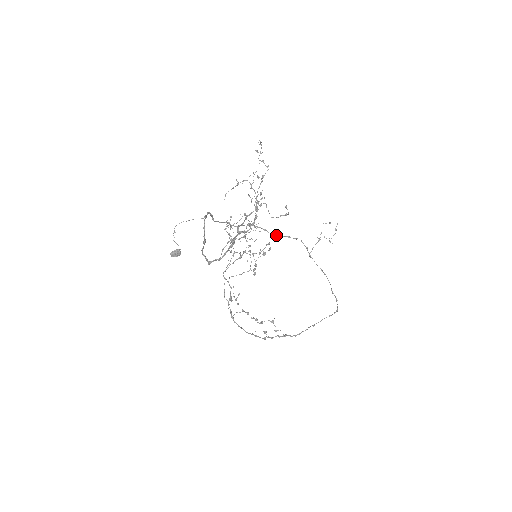
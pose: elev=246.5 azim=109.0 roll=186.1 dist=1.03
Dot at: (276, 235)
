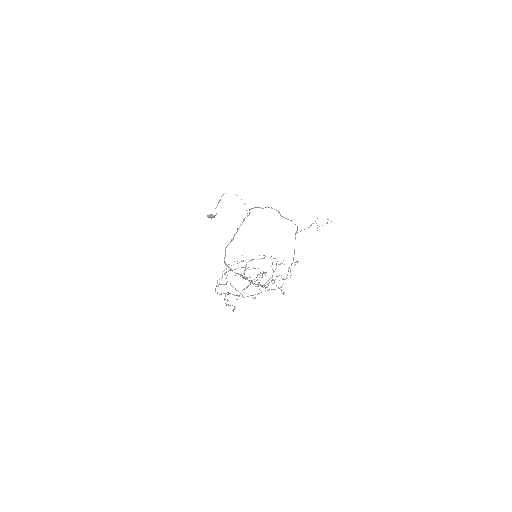
Dot at: occluded
